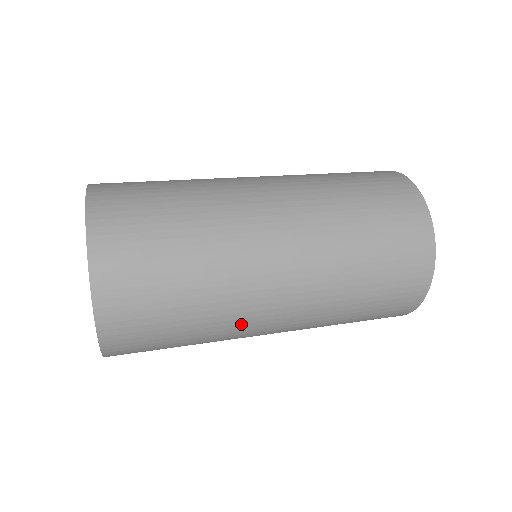
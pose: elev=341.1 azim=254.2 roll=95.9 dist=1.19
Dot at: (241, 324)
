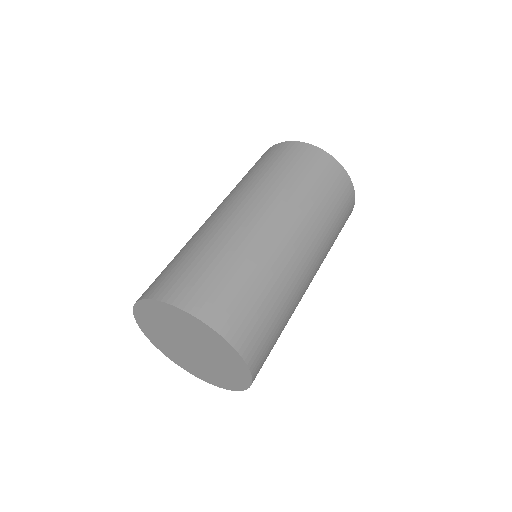
Dot at: occluded
